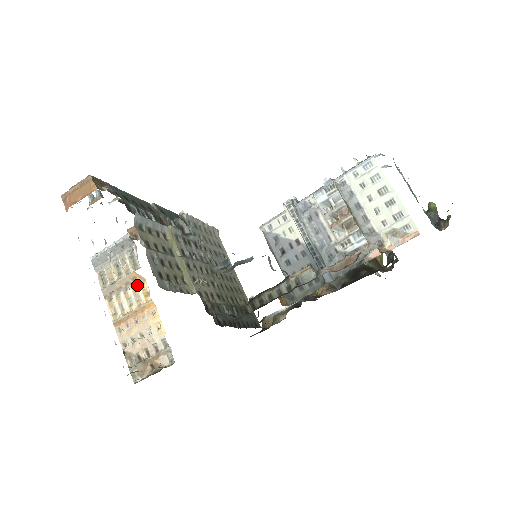
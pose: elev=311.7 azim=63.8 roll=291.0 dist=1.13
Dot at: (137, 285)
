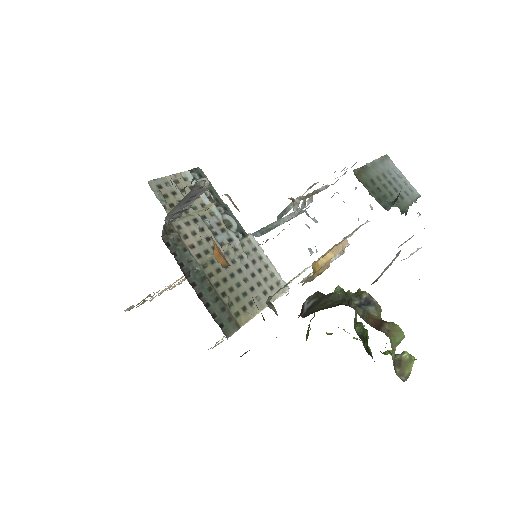
Dot at: occluded
